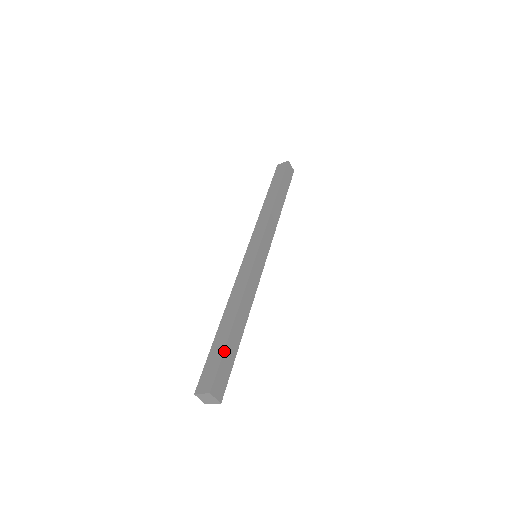
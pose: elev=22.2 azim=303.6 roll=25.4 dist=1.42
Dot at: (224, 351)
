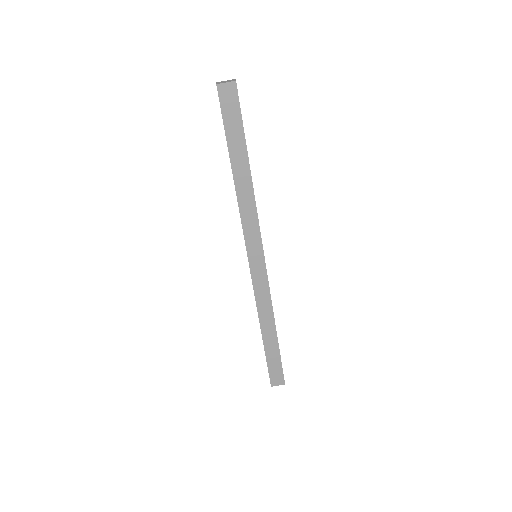
Dot at: (266, 360)
